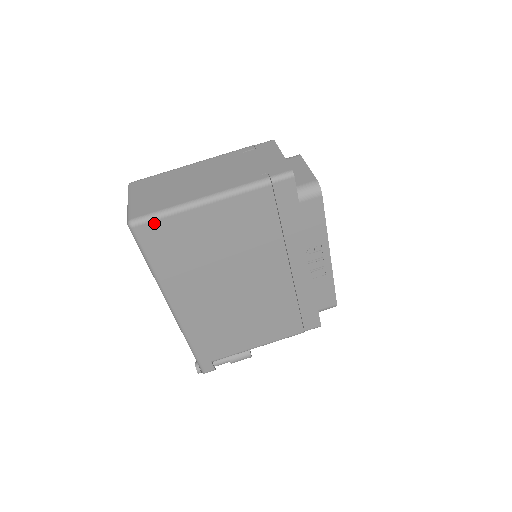
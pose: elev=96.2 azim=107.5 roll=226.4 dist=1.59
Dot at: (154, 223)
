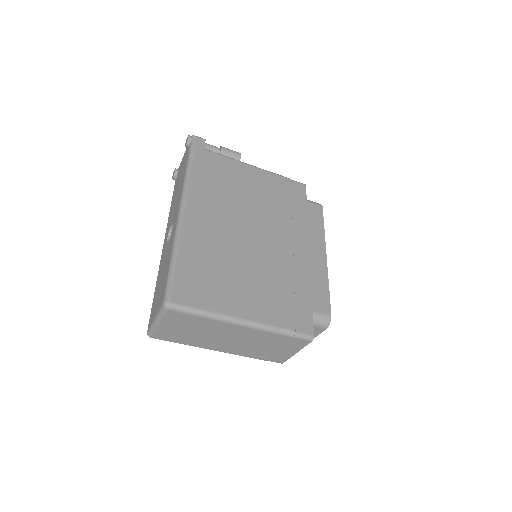
Dot at: occluded
